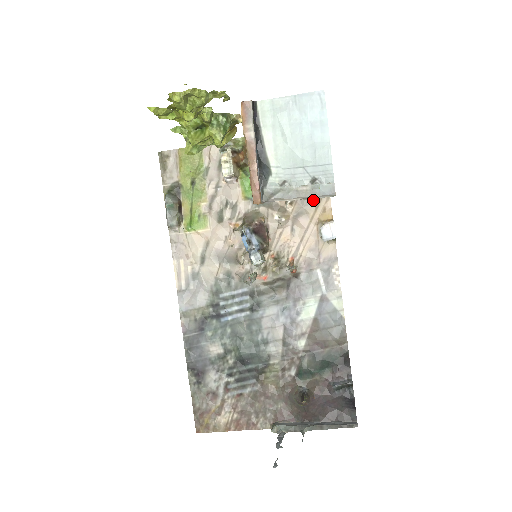
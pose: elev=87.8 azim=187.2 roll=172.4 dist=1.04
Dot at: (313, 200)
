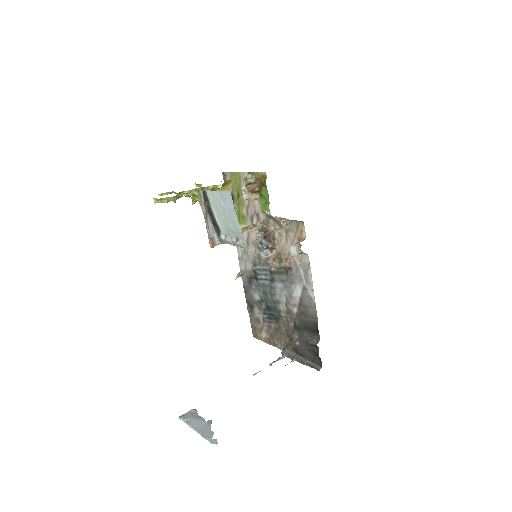
Dot at: (295, 223)
